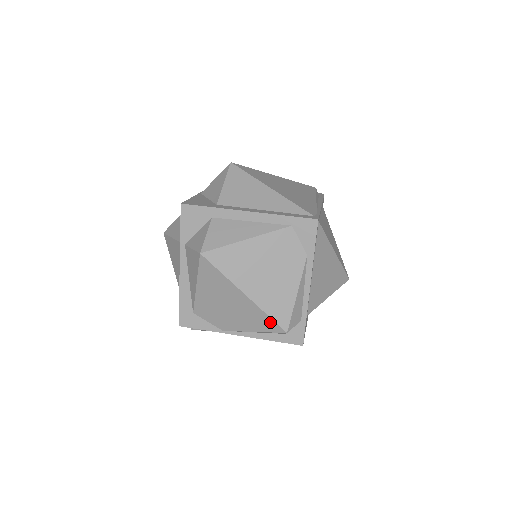
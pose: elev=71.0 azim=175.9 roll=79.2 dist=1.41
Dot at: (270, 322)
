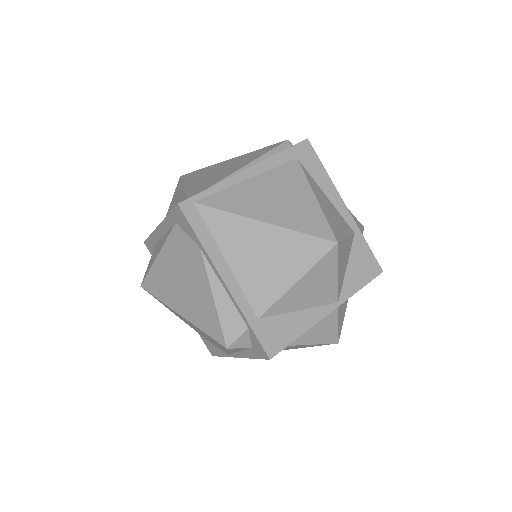
Dot at: (213, 339)
